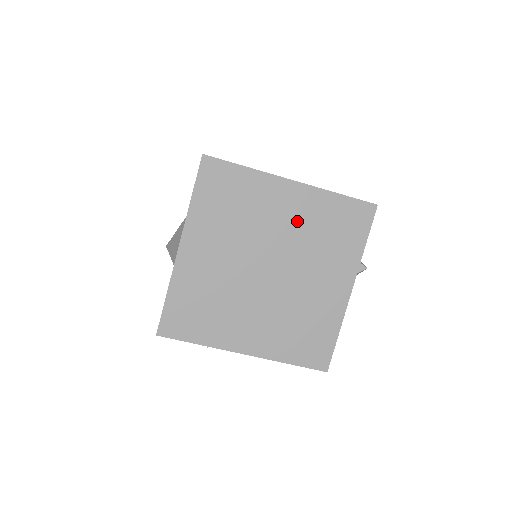
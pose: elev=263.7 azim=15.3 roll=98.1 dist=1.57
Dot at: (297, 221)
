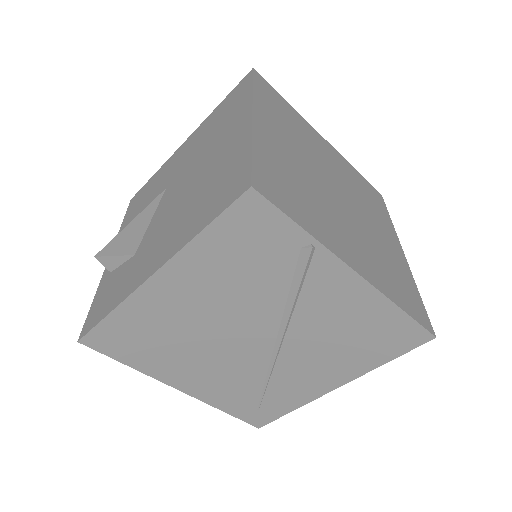
Dot at: (340, 168)
